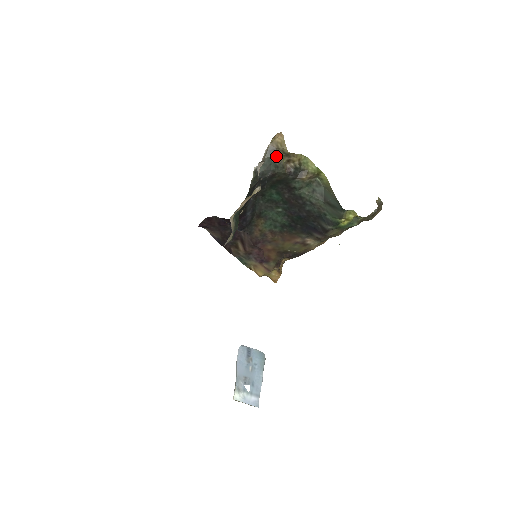
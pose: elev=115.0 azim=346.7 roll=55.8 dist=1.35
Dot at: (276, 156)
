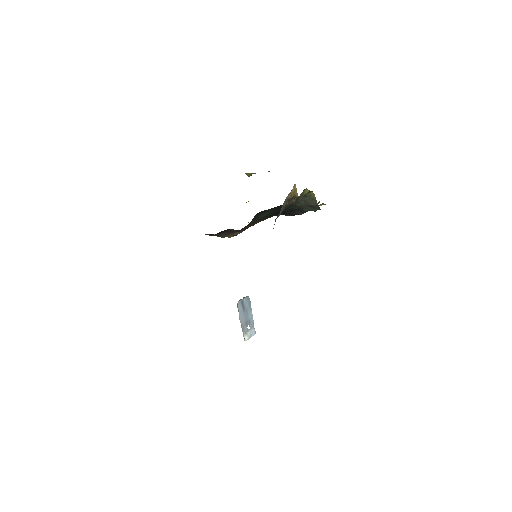
Dot at: (289, 202)
